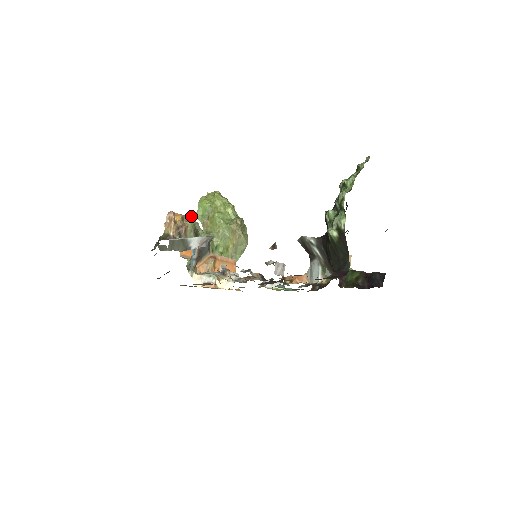
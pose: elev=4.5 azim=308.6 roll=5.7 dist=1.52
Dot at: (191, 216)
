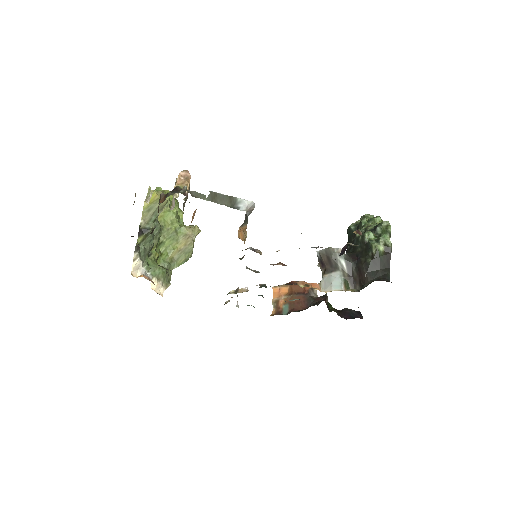
Dot at: occluded
